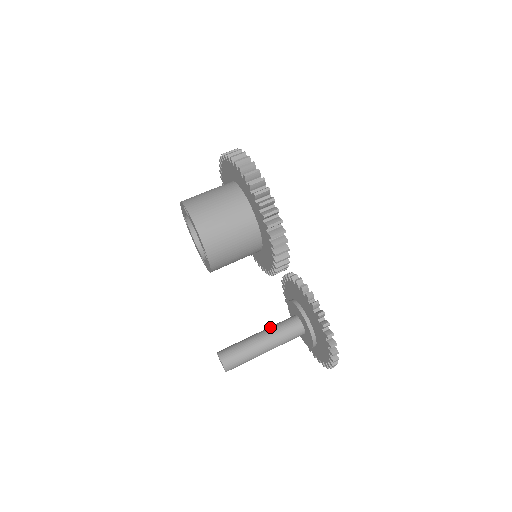
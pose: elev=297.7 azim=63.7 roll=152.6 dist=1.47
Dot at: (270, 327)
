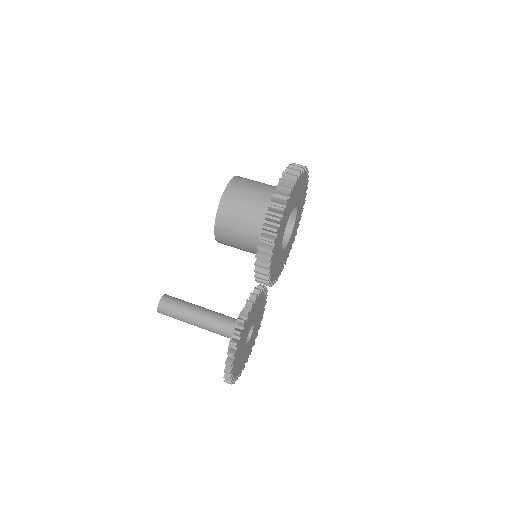
Dot at: occluded
